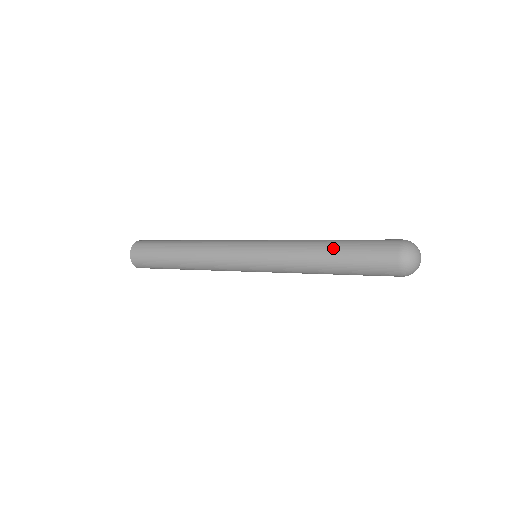
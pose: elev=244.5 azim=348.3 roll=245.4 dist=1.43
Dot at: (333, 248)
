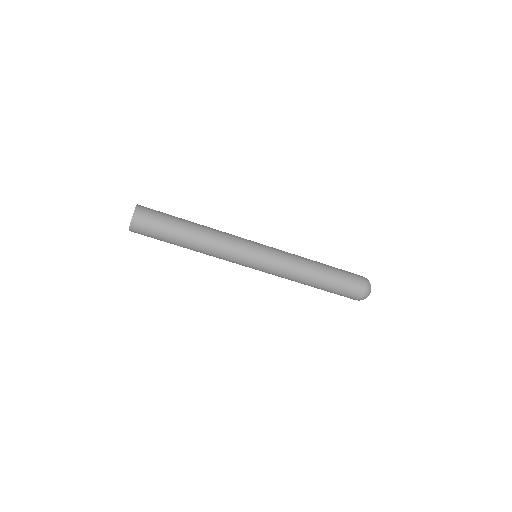
Dot at: (322, 279)
